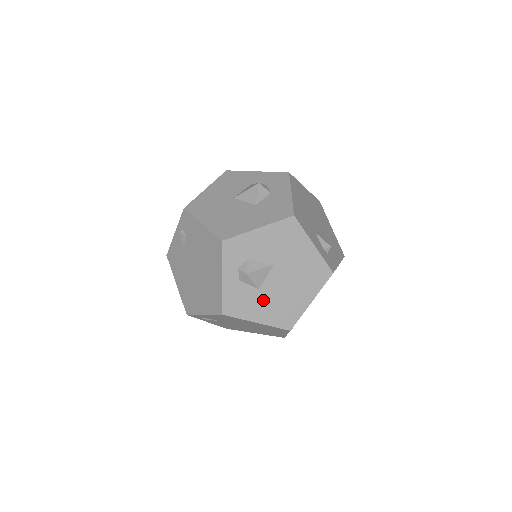
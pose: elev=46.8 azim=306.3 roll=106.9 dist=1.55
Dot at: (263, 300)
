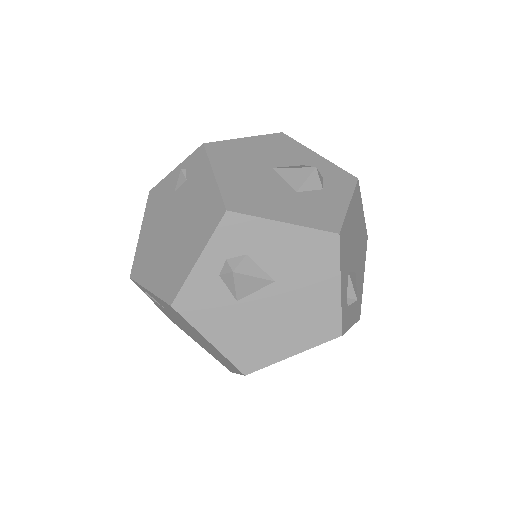
Dot at: (234, 318)
